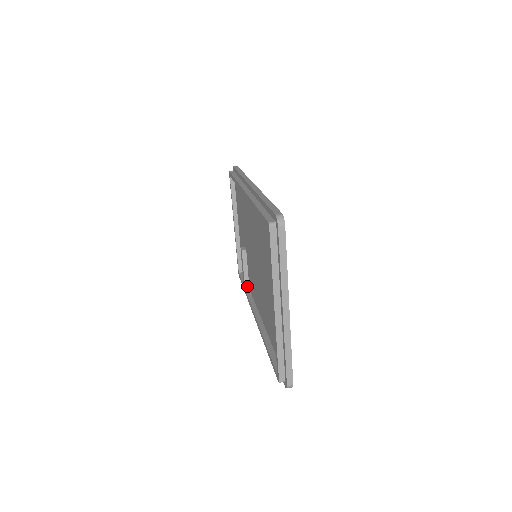
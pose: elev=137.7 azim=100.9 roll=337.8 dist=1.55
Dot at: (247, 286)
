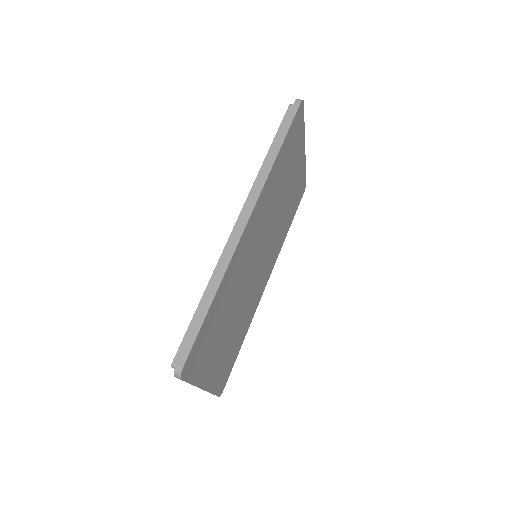
Dot at: occluded
